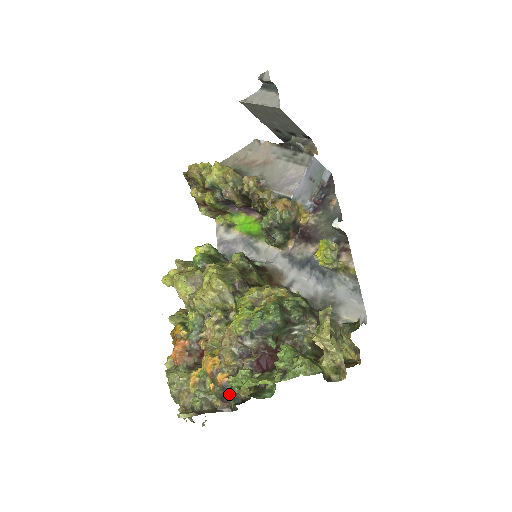
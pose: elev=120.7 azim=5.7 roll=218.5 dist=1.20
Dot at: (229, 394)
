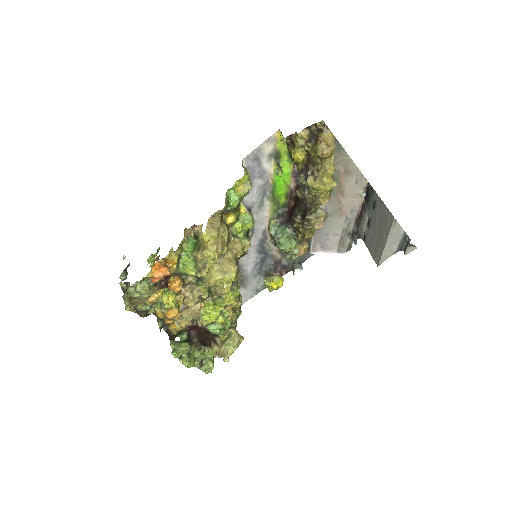
Dot at: (173, 354)
